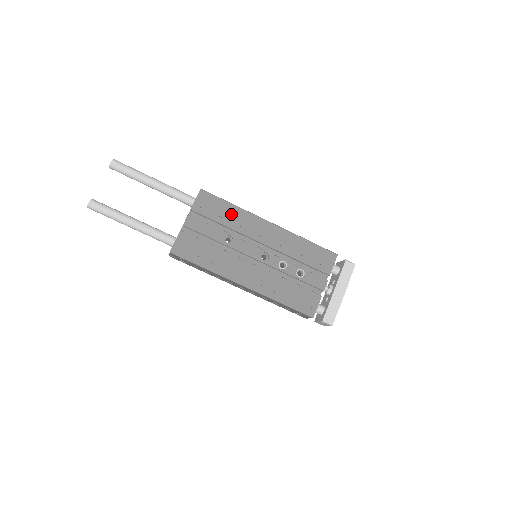
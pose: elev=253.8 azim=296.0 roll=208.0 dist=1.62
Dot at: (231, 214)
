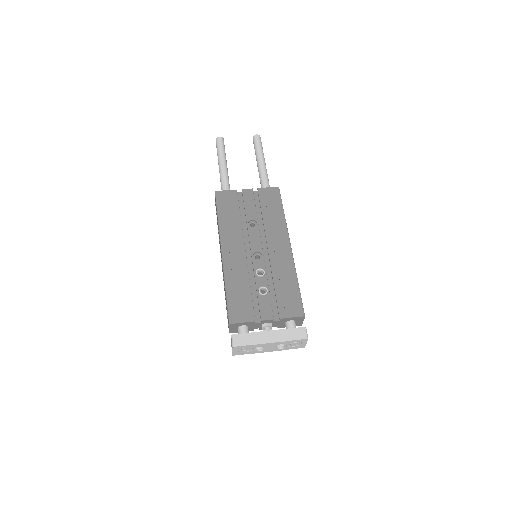
Dot at: (275, 215)
